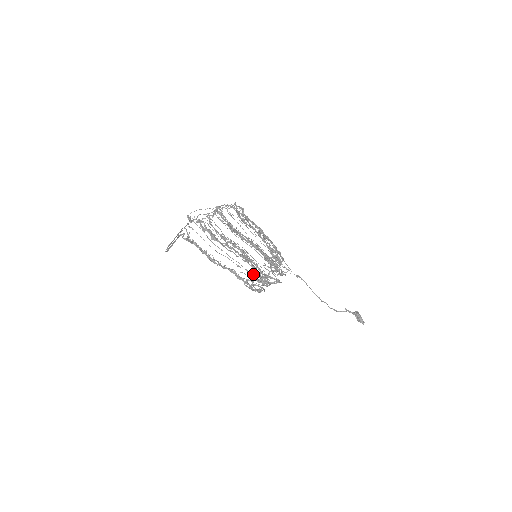
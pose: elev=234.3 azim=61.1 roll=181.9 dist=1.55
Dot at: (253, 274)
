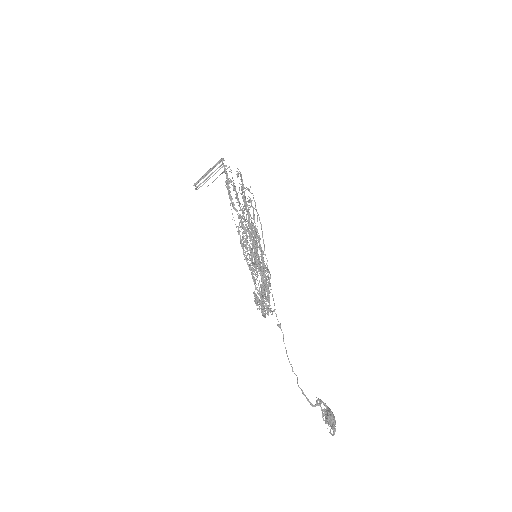
Dot at: occluded
